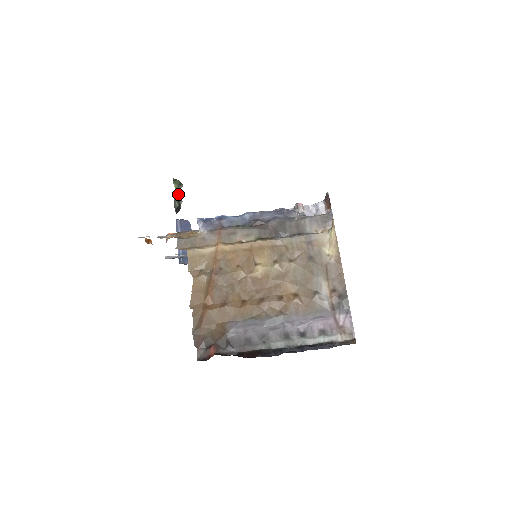
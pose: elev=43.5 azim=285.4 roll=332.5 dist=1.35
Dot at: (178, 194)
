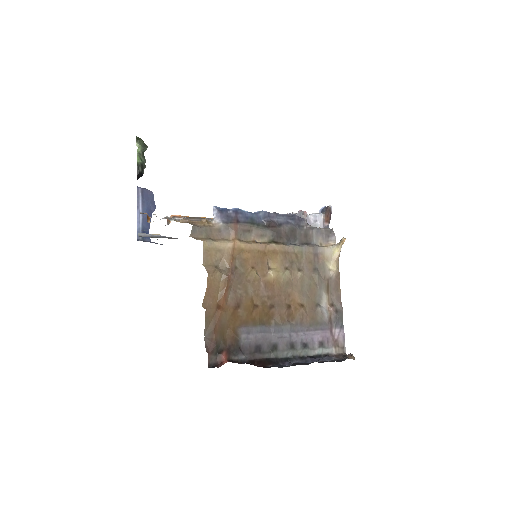
Dot at: (142, 157)
